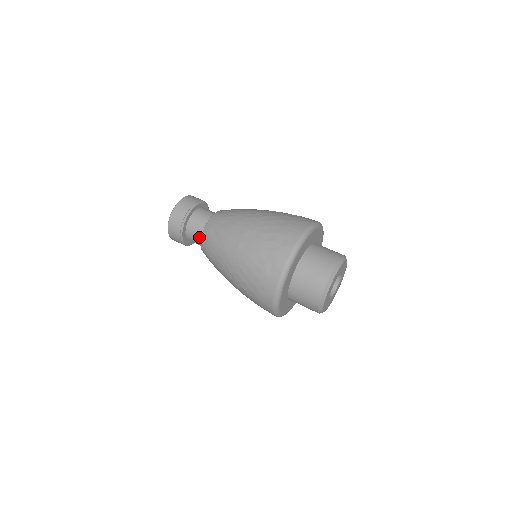
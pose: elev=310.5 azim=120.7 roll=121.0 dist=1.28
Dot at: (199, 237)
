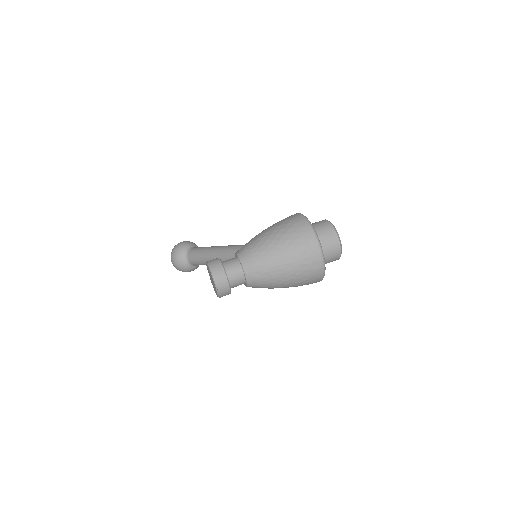
Dot at: (242, 282)
